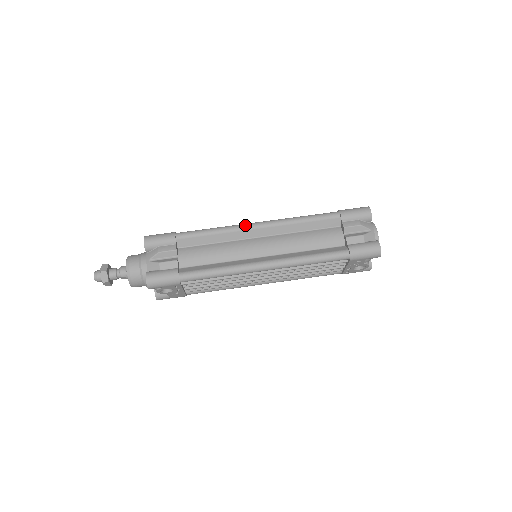
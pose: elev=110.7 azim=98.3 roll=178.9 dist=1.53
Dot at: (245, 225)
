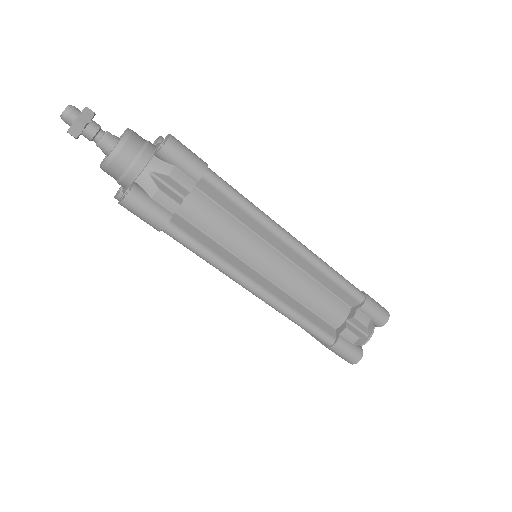
Dot at: (281, 231)
